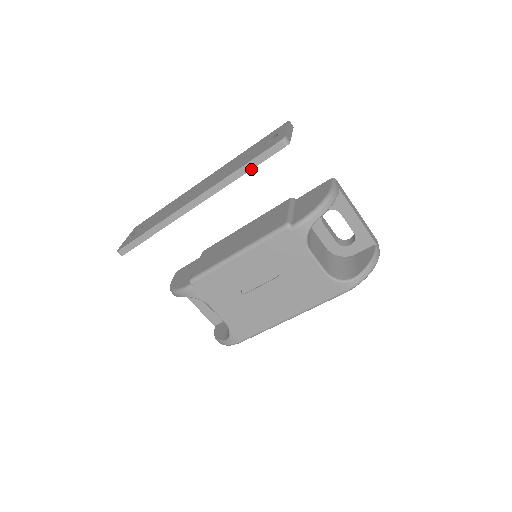
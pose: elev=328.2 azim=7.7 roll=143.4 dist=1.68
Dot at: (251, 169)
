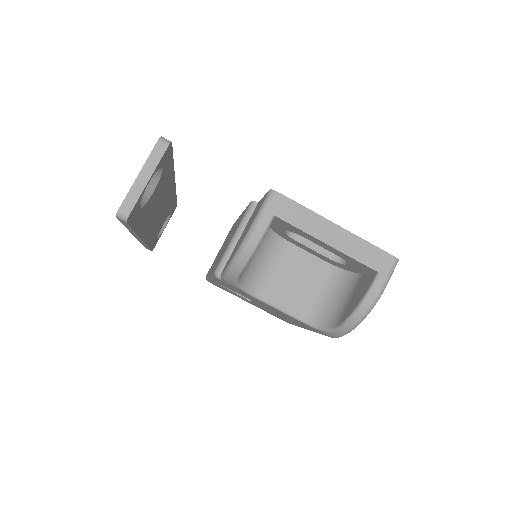
Dot at: (133, 230)
